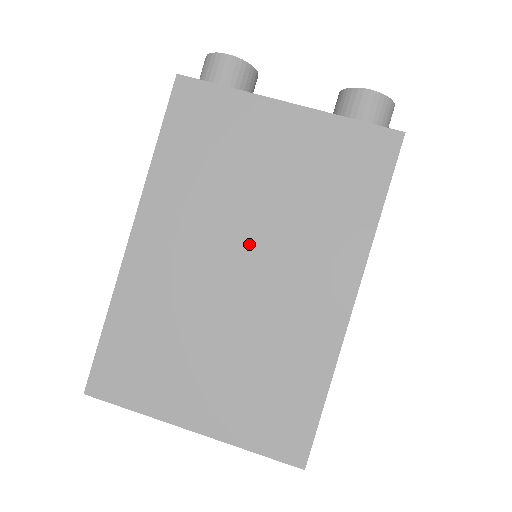
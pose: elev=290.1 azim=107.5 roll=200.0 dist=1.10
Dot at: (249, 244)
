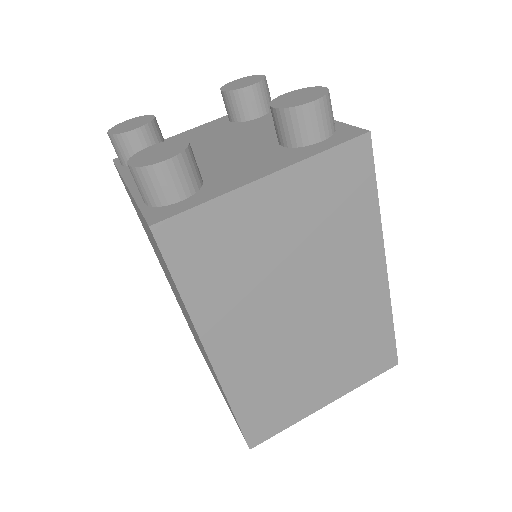
Dot at: (300, 293)
